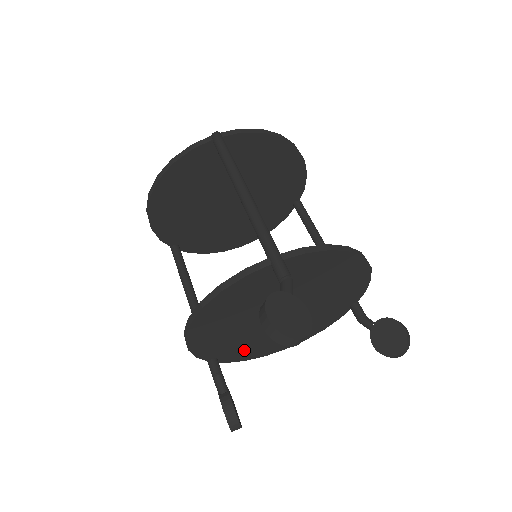
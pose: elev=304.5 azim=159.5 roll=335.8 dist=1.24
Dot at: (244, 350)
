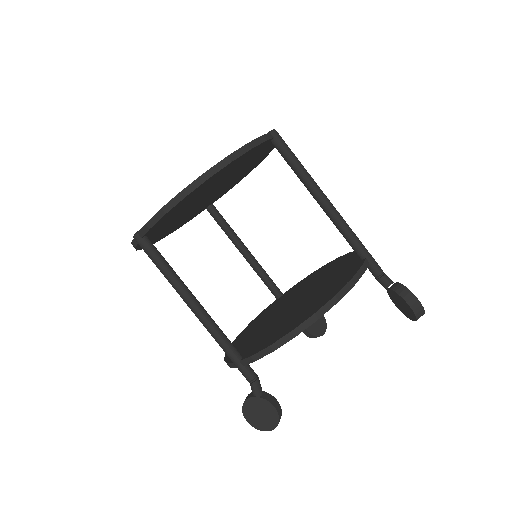
Dot at: occluded
